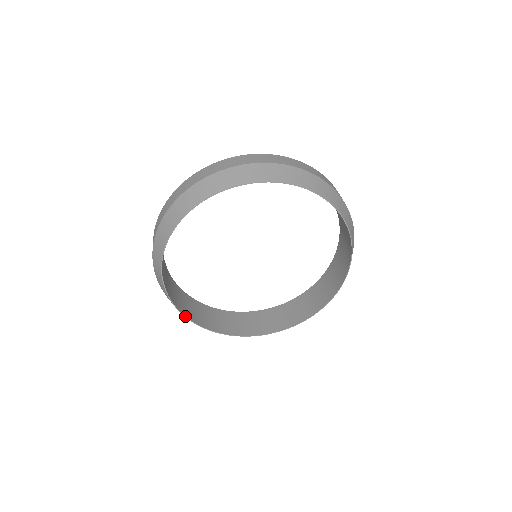
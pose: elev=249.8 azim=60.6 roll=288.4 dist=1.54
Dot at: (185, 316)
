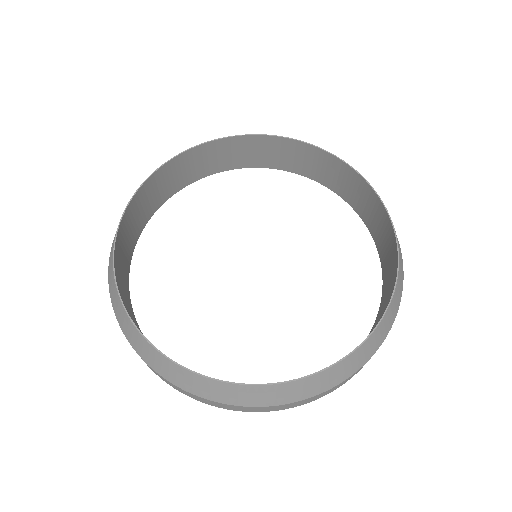
Dot at: (194, 372)
